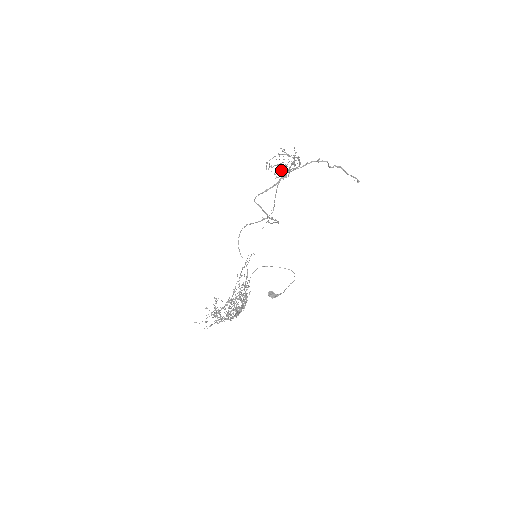
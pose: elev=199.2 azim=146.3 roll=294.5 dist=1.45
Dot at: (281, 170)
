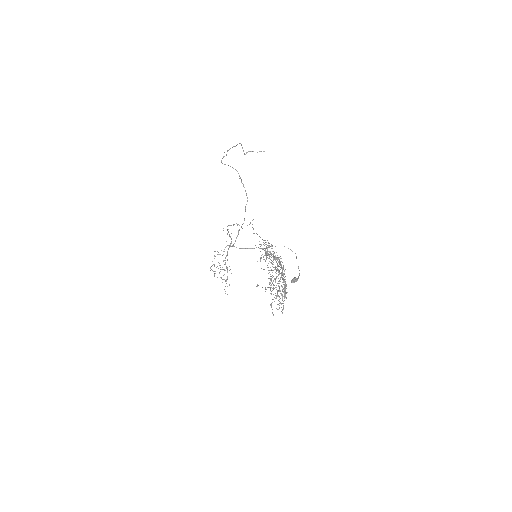
Dot at: occluded
